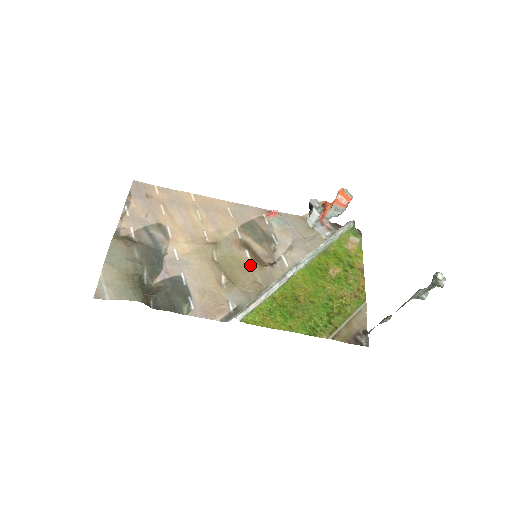
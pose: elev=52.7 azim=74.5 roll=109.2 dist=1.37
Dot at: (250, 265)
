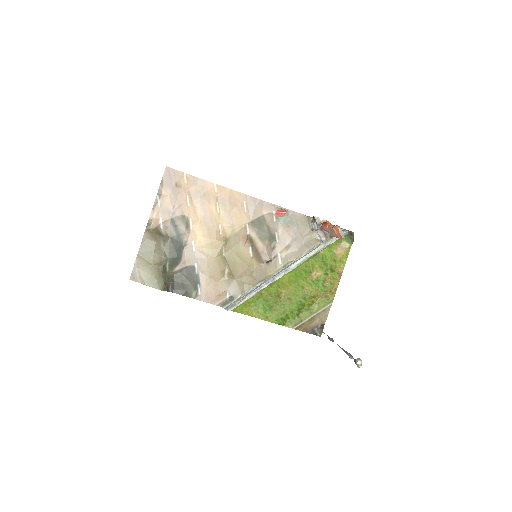
Dot at: (250, 261)
